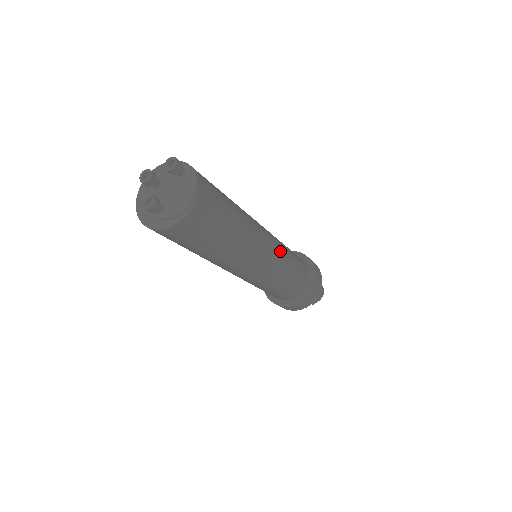
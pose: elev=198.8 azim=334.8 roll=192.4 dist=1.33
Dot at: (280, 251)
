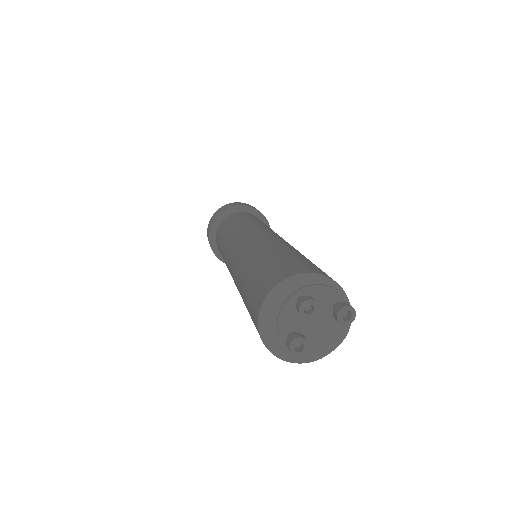
Dot at: occluded
